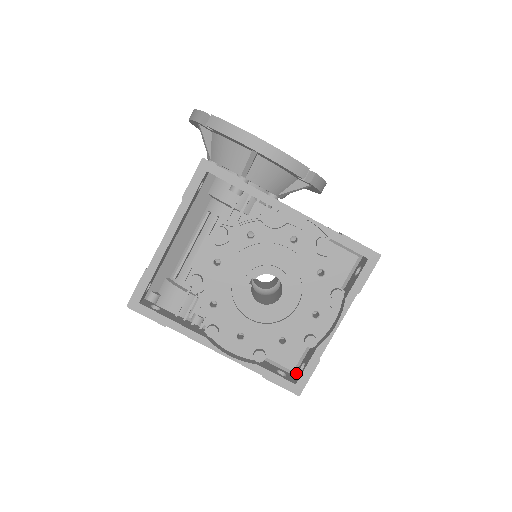
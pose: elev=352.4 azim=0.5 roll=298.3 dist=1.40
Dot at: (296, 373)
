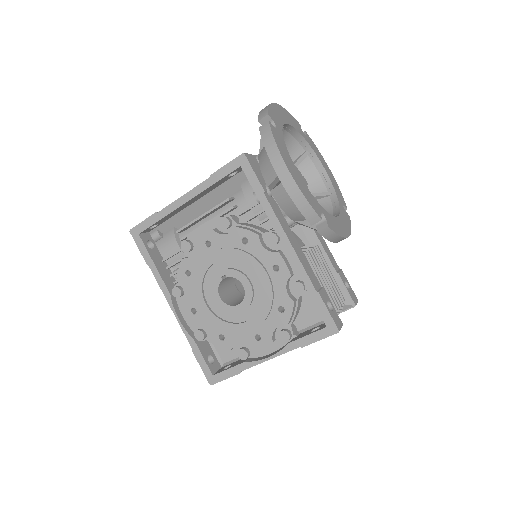
Dot at: (223, 367)
